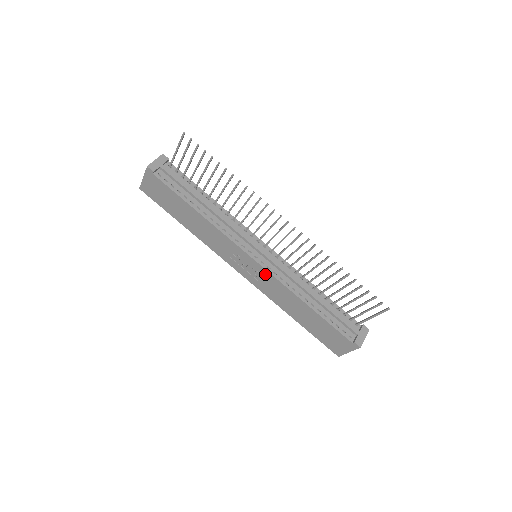
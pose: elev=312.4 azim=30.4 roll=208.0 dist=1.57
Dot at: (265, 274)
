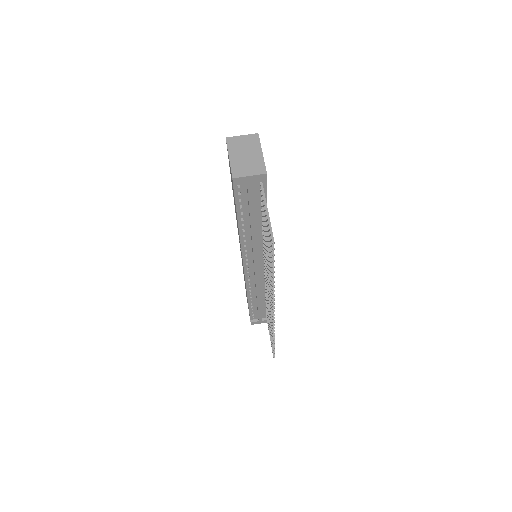
Dot at: occluded
